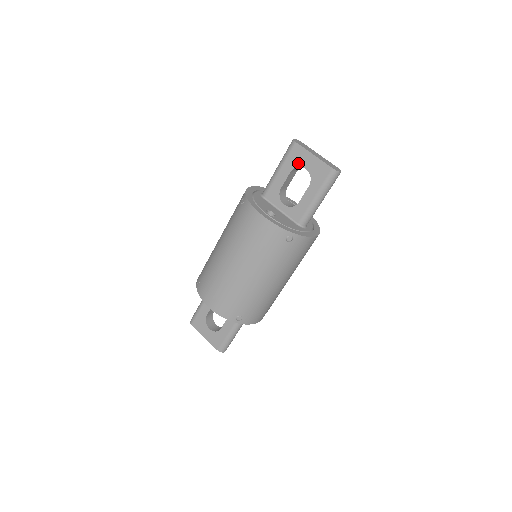
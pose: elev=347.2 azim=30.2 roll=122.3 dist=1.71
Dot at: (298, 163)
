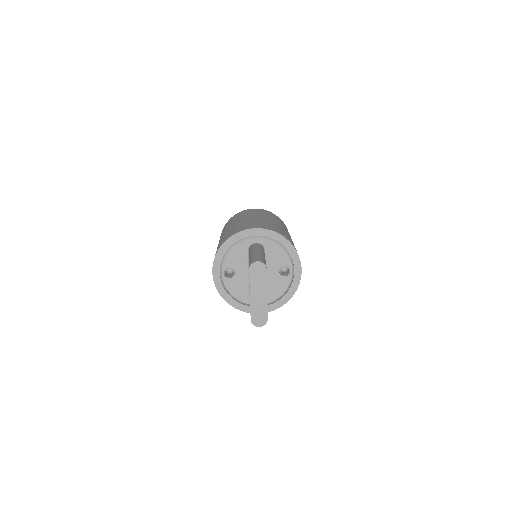
Dot at: occluded
